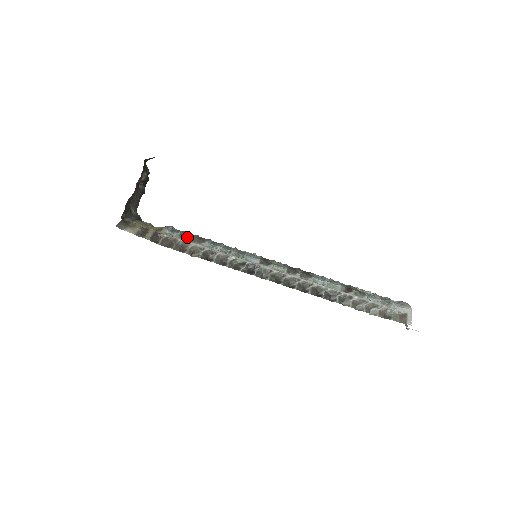
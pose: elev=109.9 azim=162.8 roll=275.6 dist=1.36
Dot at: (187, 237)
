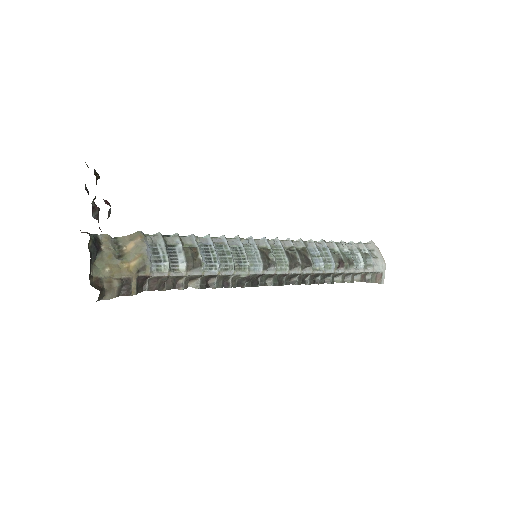
Dot at: (177, 262)
